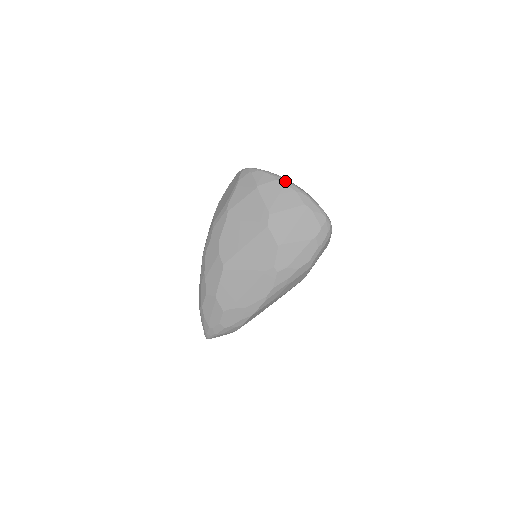
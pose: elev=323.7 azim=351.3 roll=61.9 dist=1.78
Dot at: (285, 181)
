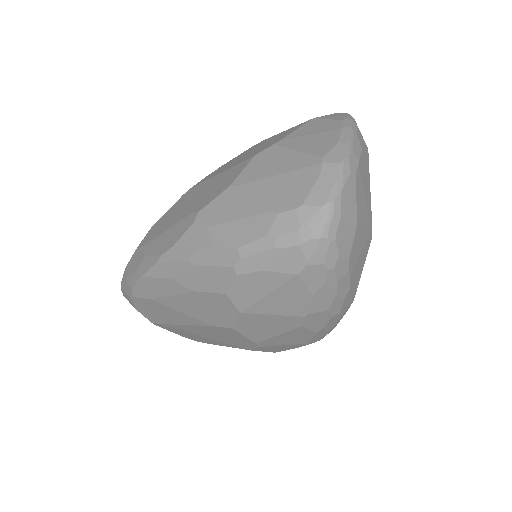
Dot at: (348, 126)
